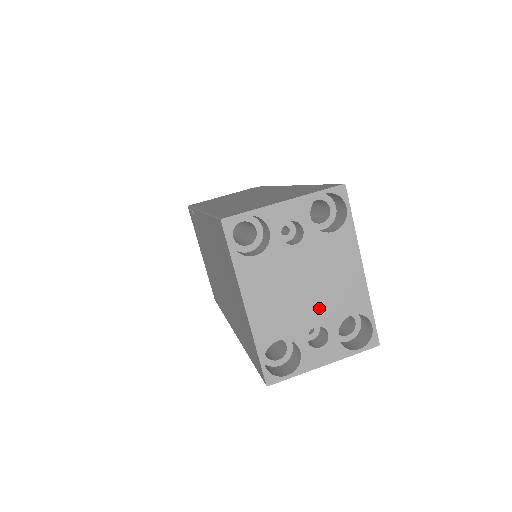
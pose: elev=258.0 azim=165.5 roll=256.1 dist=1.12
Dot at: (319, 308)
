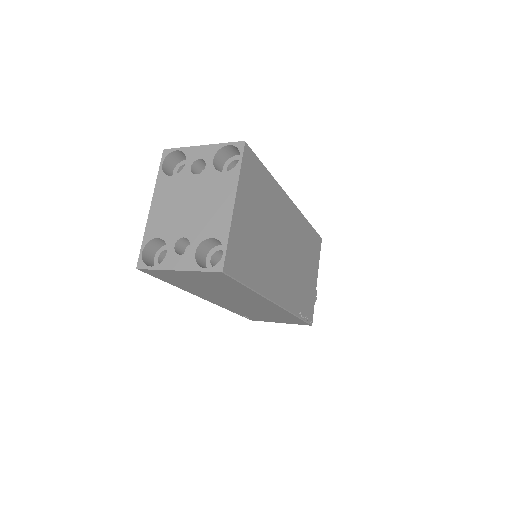
Dot at: (192, 224)
